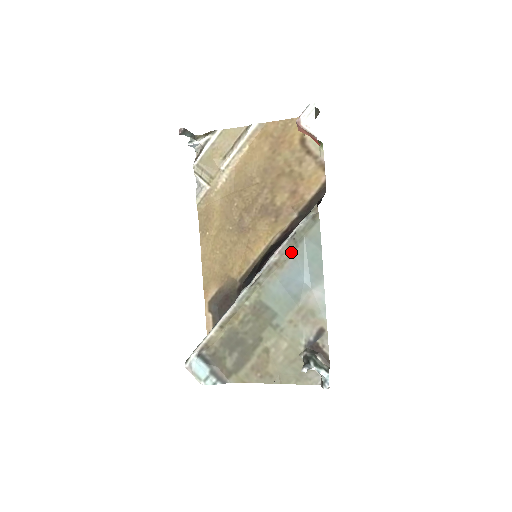
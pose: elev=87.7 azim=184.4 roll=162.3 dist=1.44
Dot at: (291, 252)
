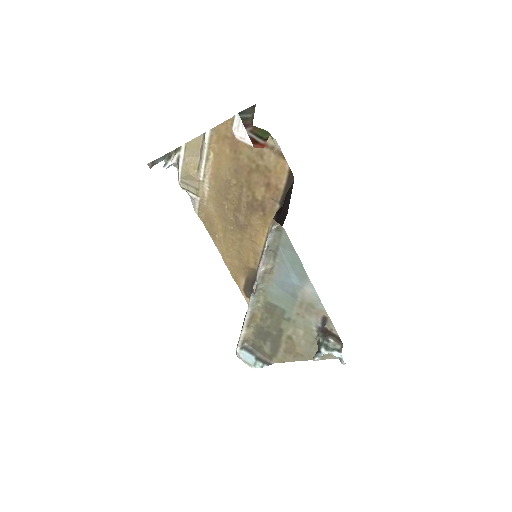
Dot at: (274, 260)
